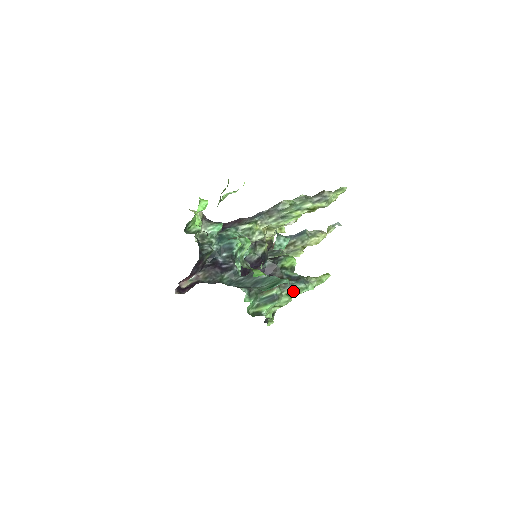
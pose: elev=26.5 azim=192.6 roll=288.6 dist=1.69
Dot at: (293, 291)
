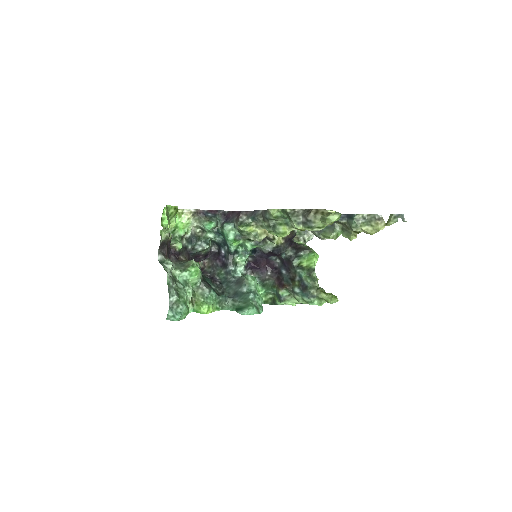
Dot at: (298, 299)
